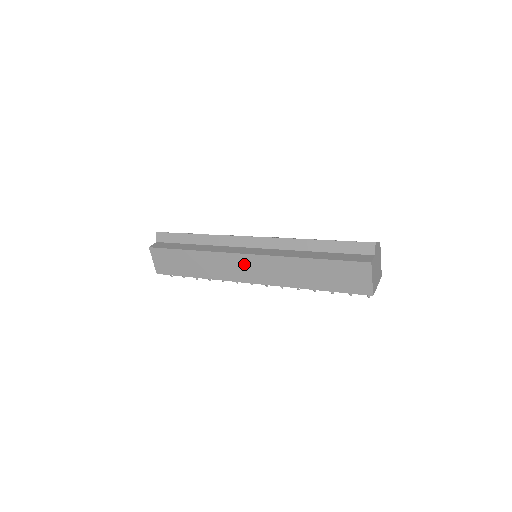
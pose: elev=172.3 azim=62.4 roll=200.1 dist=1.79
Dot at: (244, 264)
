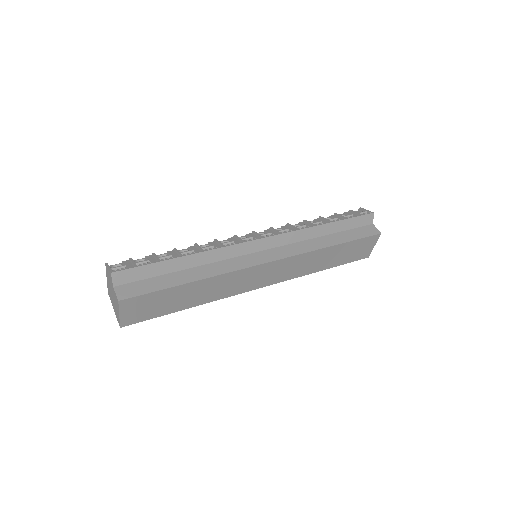
Dot at: (262, 273)
